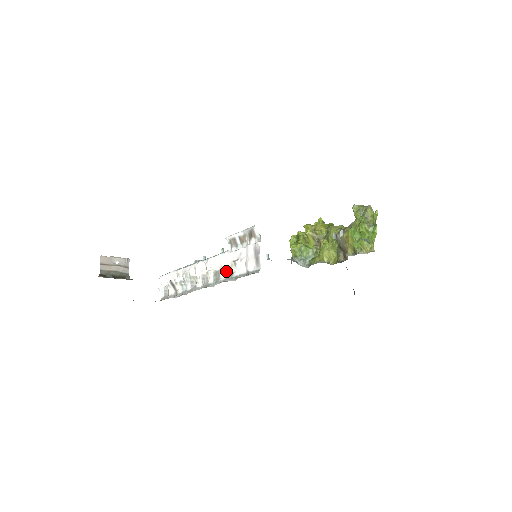
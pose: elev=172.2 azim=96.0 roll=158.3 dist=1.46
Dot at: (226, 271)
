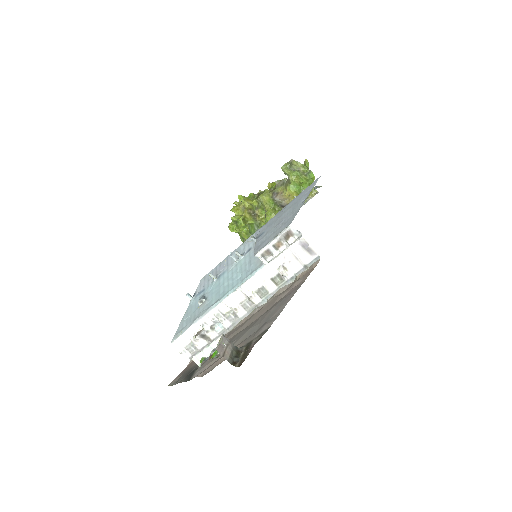
Dot at: (273, 281)
